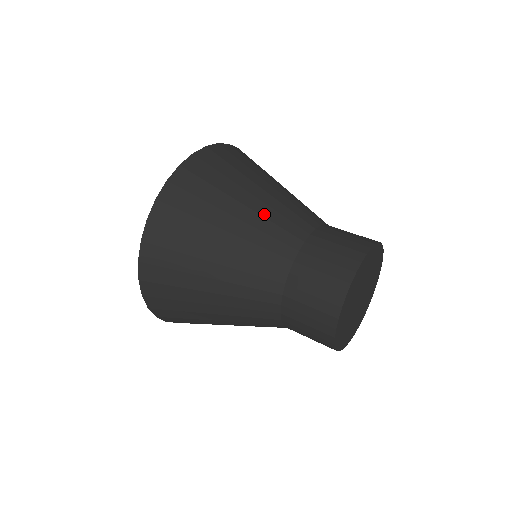
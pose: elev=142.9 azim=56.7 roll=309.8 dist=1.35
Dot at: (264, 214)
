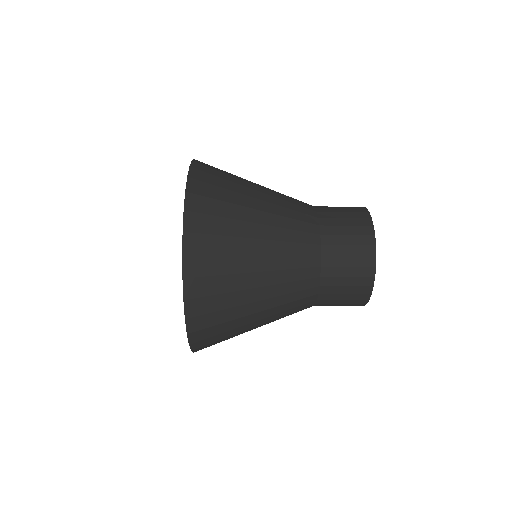
Dot at: (276, 193)
